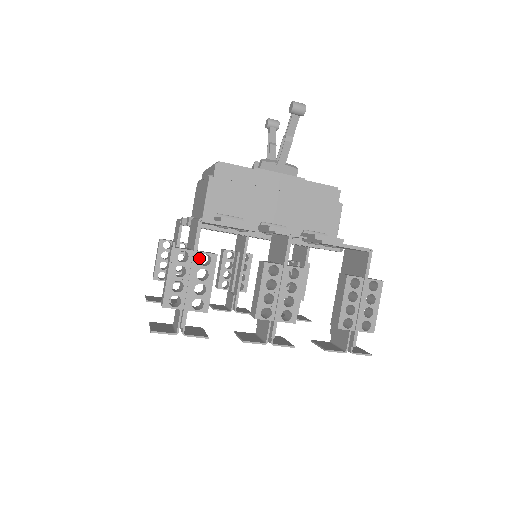
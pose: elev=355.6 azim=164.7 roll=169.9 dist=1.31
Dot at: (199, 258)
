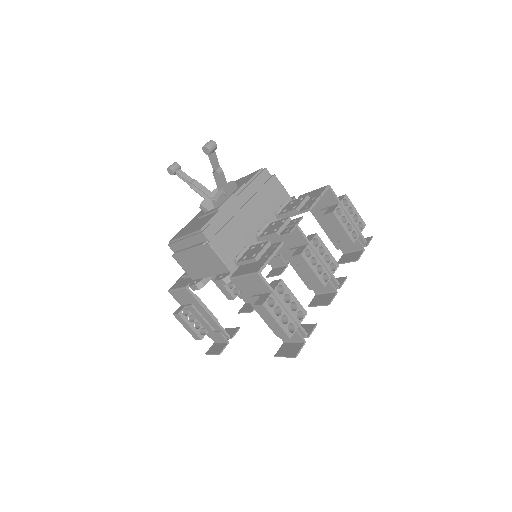
Dot at: (277, 293)
